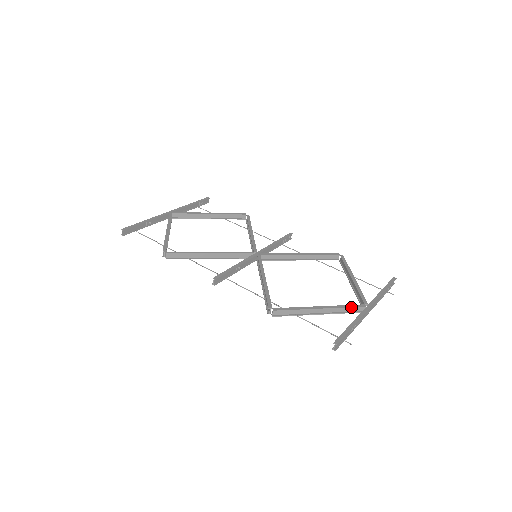
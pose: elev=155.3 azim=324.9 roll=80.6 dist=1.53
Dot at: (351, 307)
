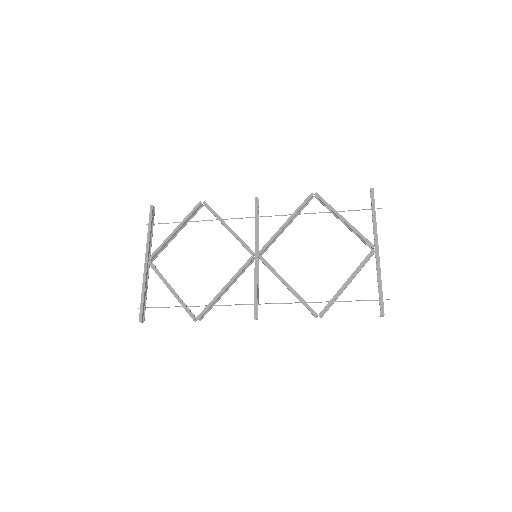
Dot at: (366, 262)
